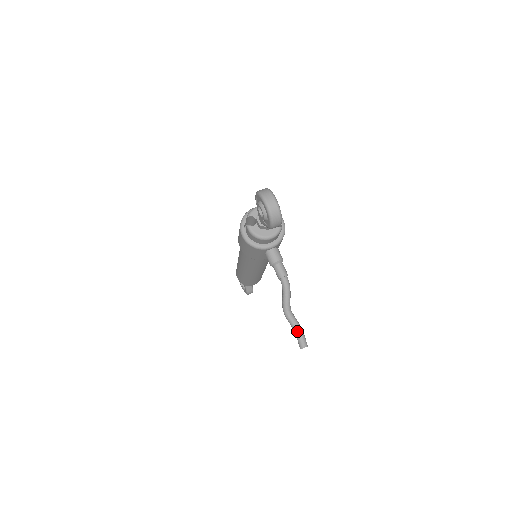
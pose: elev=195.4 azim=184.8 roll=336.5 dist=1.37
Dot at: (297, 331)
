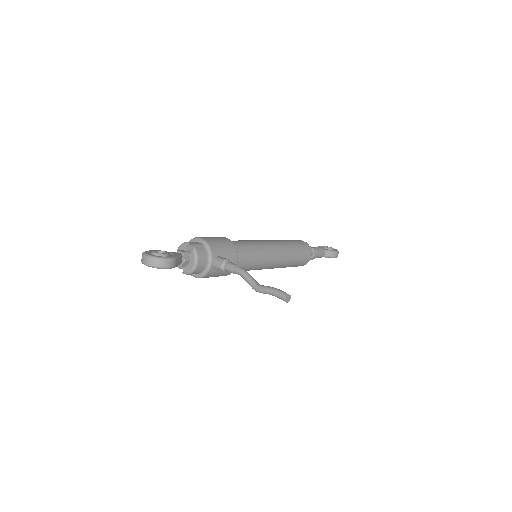
Dot at: (272, 294)
